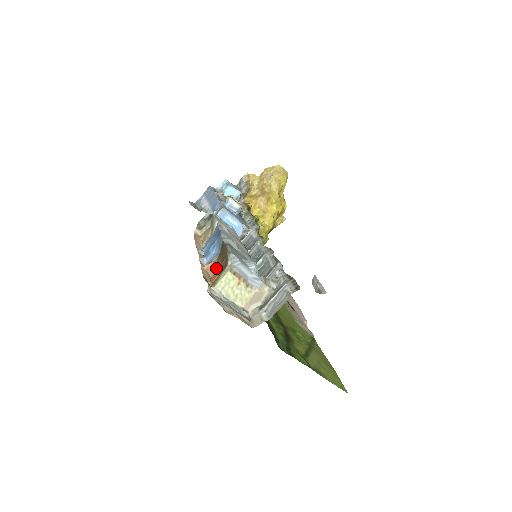
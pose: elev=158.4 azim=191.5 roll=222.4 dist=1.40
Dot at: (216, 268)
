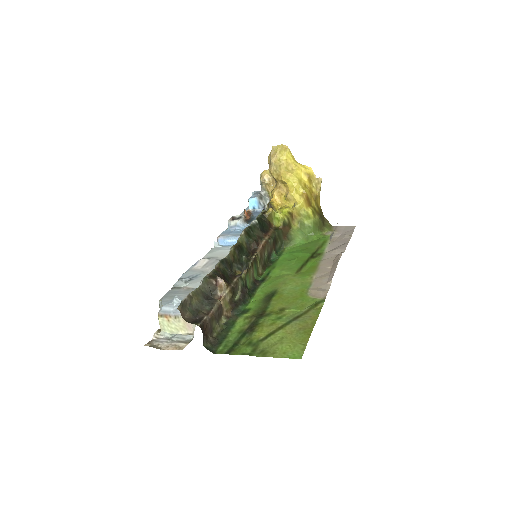
Dot at: occluded
